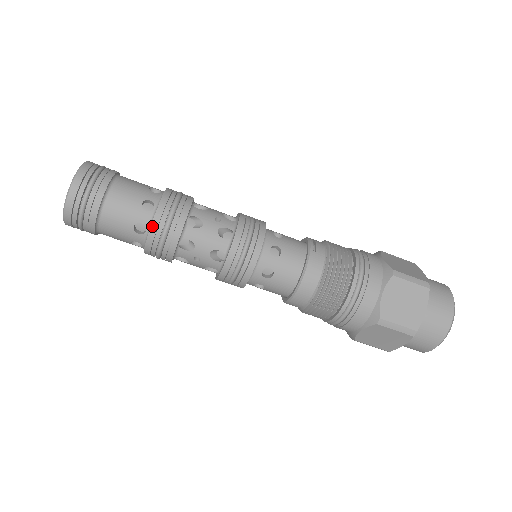
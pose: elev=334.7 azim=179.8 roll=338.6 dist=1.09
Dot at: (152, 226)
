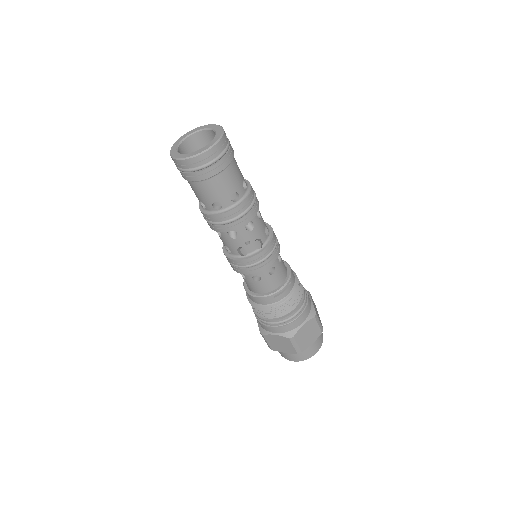
Dot at: (207, 215)
